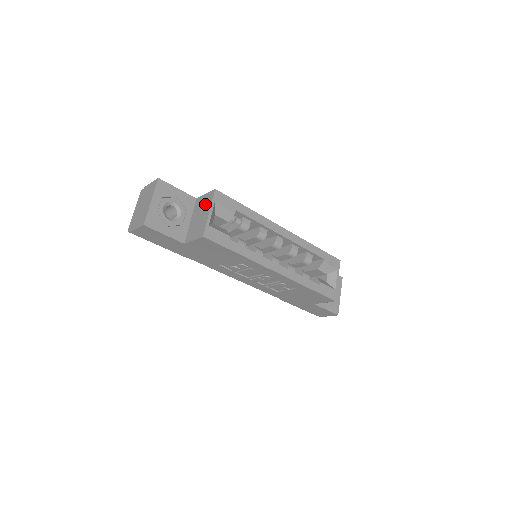
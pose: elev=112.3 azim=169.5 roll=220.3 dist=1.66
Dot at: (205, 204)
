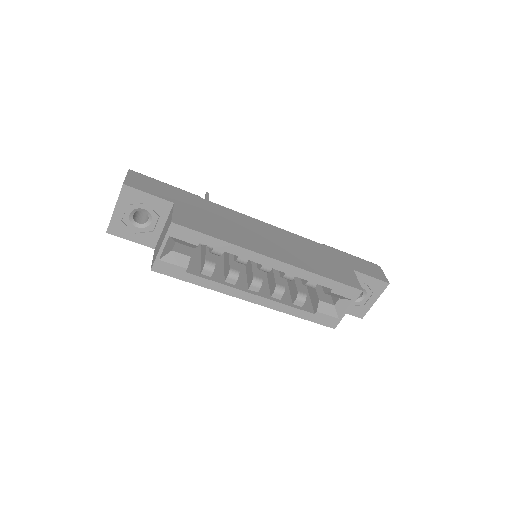
Dot at: (166, 228)
